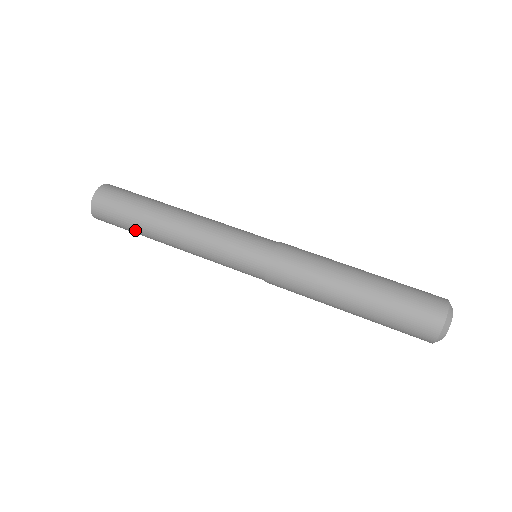
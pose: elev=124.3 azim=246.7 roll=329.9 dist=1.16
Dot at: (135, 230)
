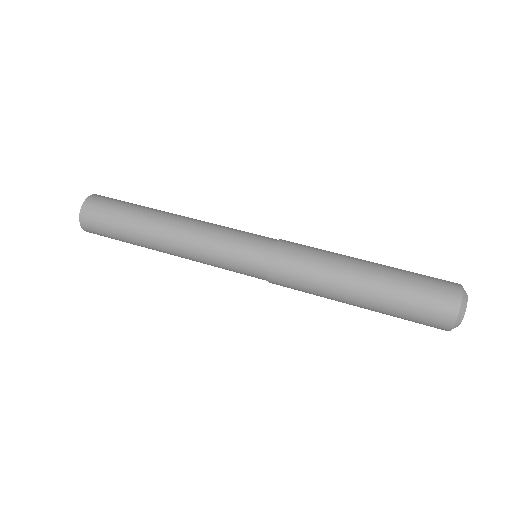
Dot at: (127, 226)
